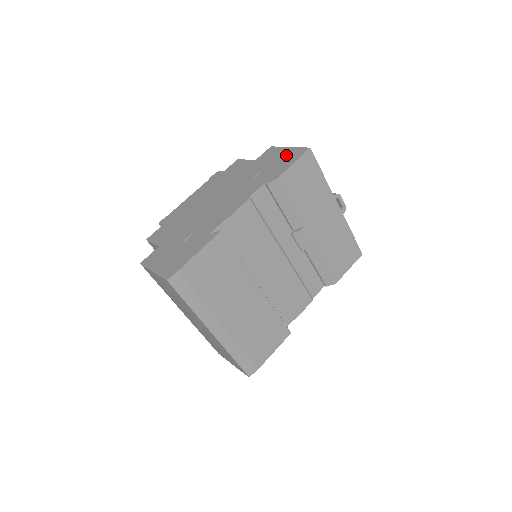
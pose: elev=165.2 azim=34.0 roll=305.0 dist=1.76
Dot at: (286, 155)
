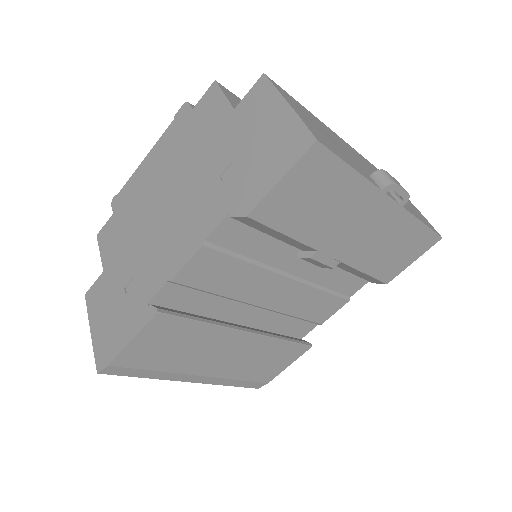
Dot at: (276, 135)
